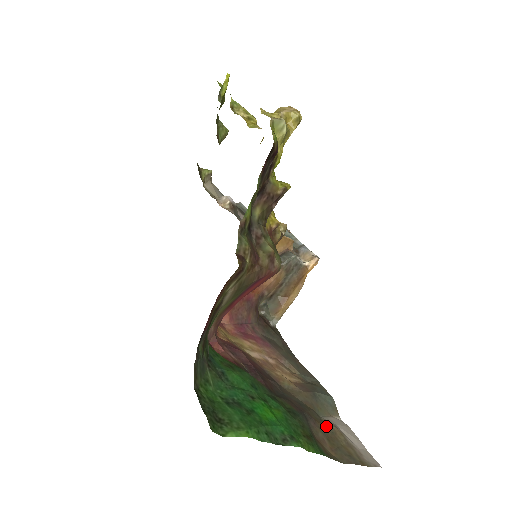
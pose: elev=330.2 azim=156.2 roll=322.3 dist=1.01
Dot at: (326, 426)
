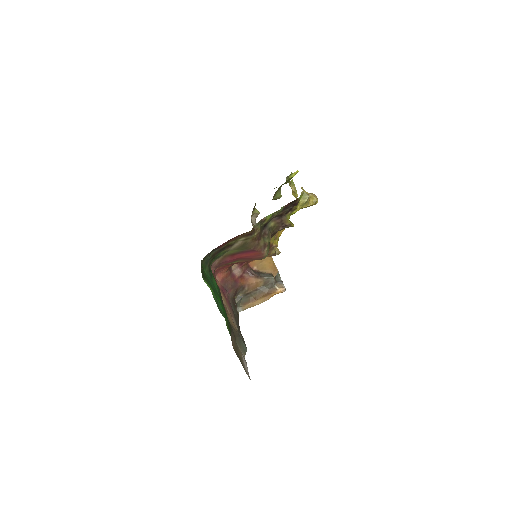
Dot at: (237, 346)
